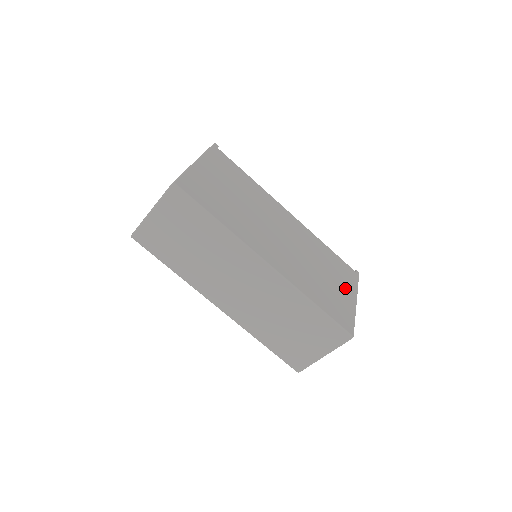
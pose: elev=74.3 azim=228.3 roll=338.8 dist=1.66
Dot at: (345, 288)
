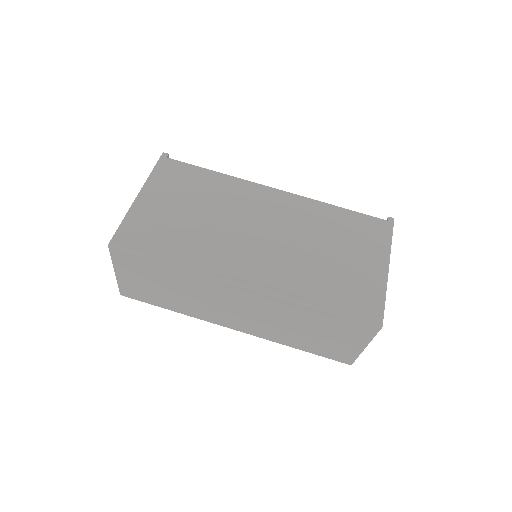
Dot at: (368, 256)
